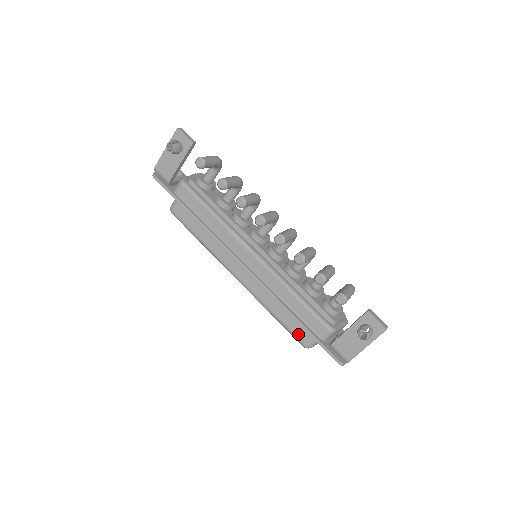
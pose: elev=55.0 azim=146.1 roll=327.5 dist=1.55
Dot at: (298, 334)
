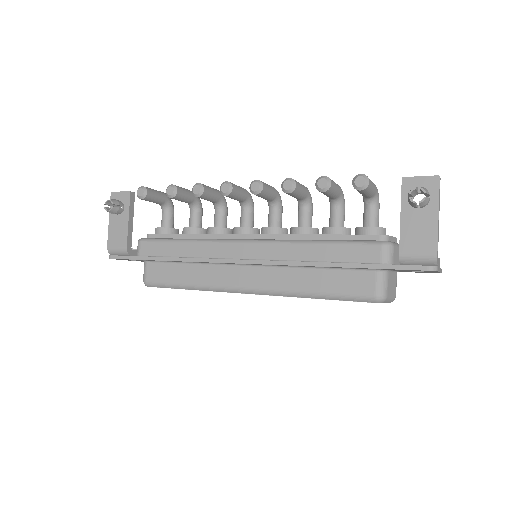
Dot at: (357, 289)
